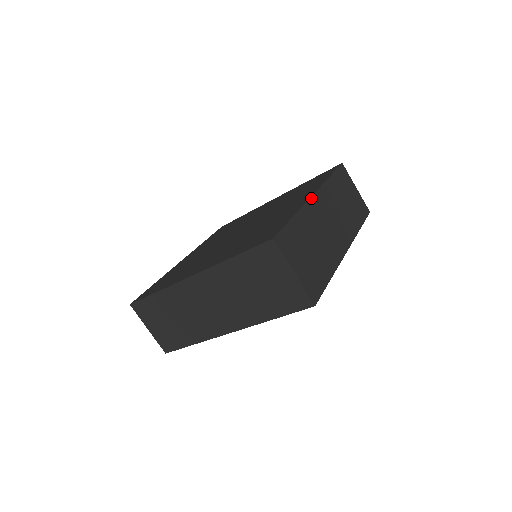
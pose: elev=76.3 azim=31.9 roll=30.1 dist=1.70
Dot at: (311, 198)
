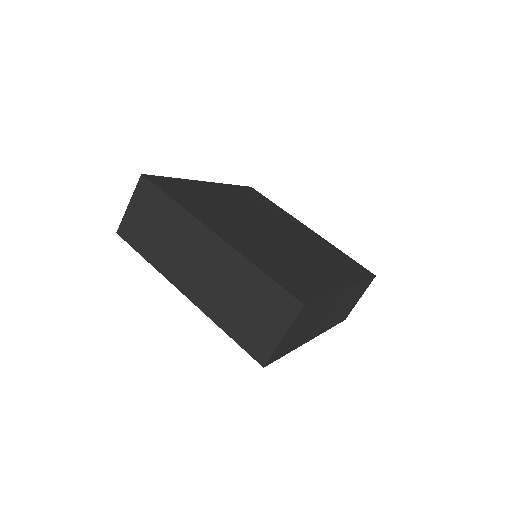
Dot at: (344, 289)
